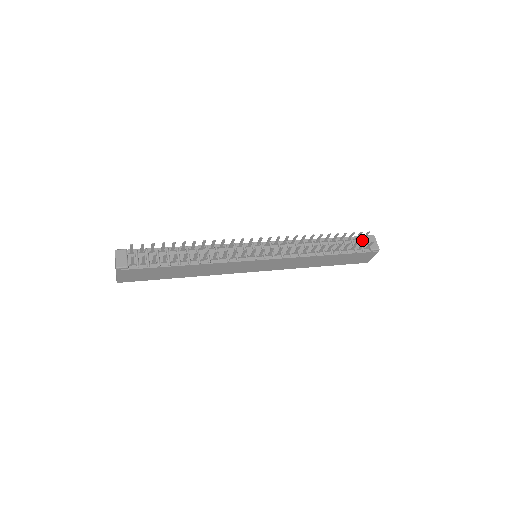
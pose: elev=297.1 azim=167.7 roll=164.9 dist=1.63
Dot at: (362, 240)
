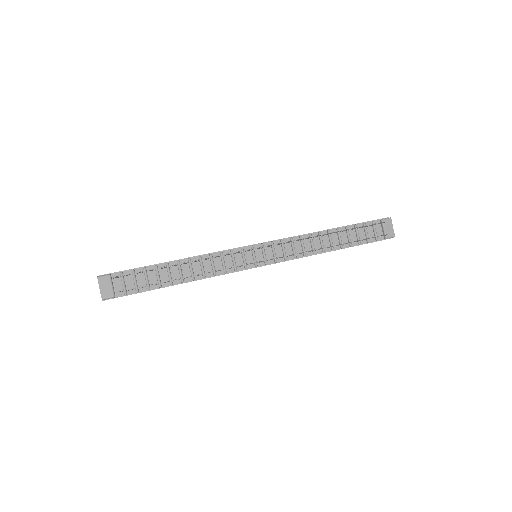
Dot at: (377, 225)
